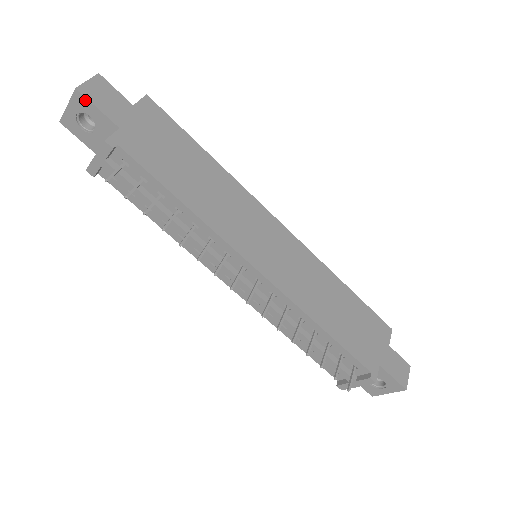
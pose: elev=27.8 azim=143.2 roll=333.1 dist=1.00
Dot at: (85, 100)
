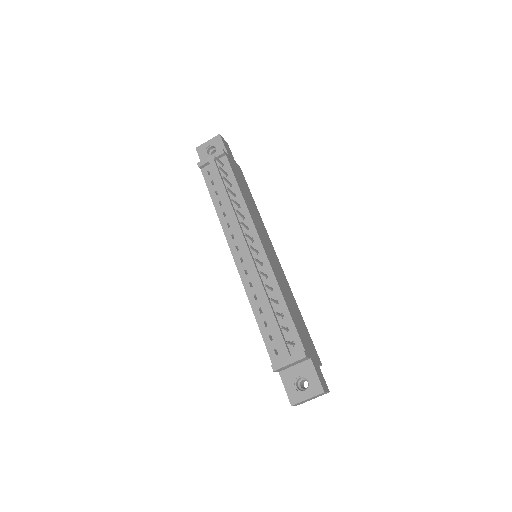
Dot at: (220, 140)
